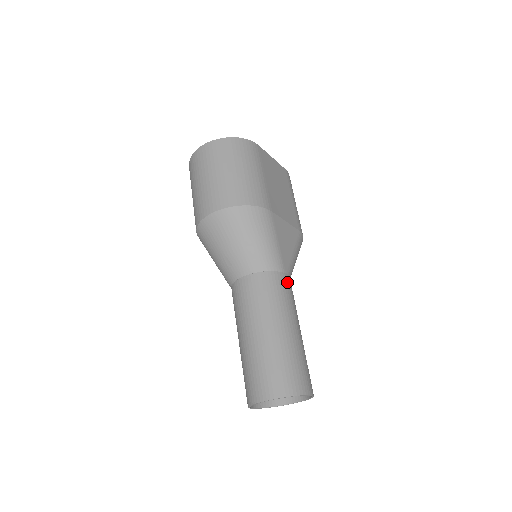
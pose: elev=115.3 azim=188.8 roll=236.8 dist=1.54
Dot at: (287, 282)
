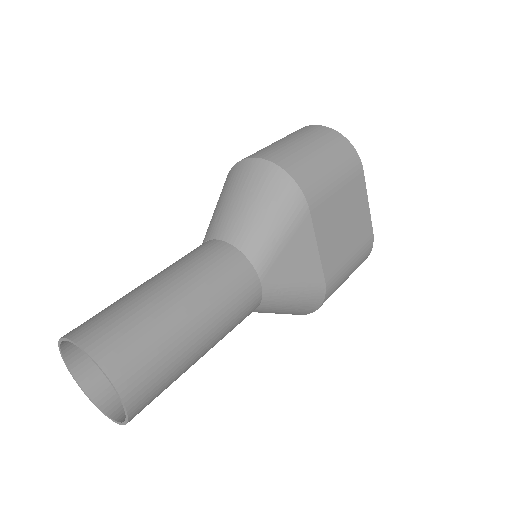
Dot at: (251, 288)
